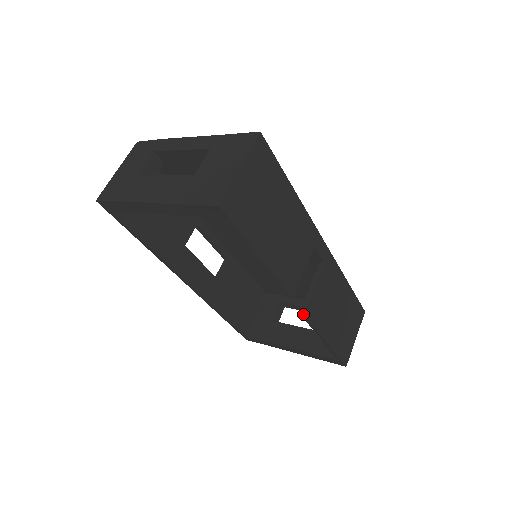
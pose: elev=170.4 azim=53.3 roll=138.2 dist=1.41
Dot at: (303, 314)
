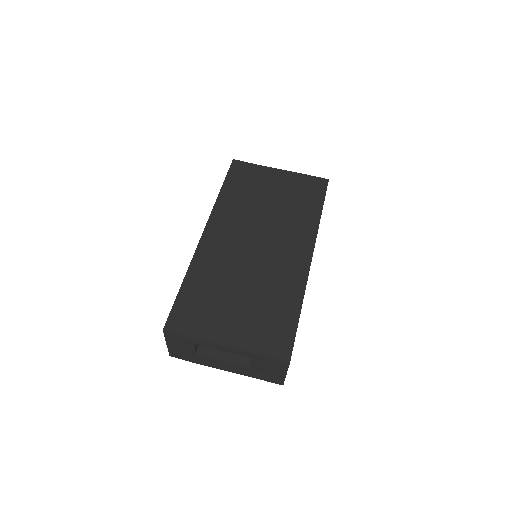
Dot at: occluded
